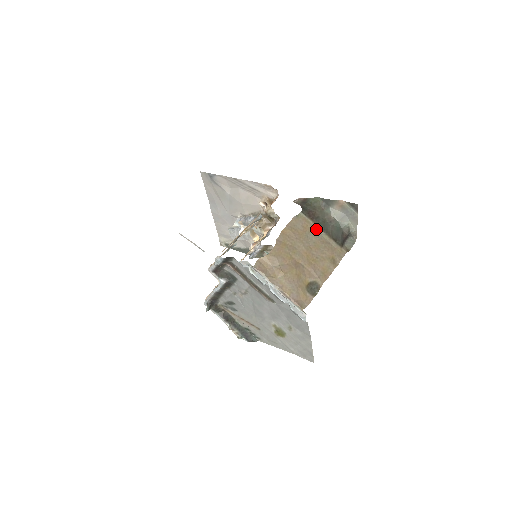
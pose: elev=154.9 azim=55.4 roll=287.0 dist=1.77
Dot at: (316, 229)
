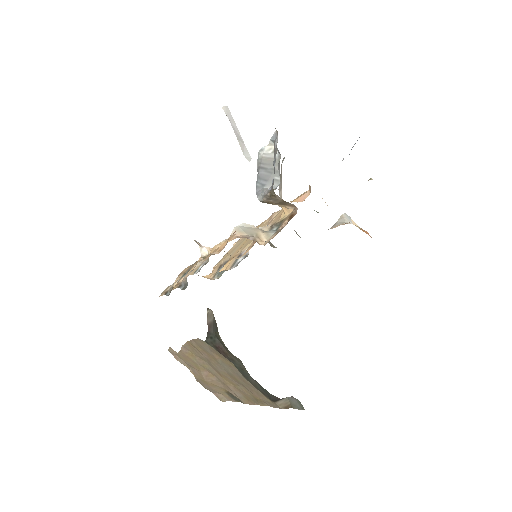
Dot at: (233, 365)
